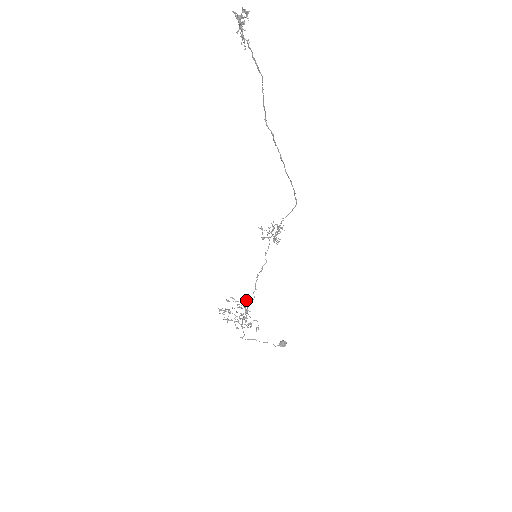
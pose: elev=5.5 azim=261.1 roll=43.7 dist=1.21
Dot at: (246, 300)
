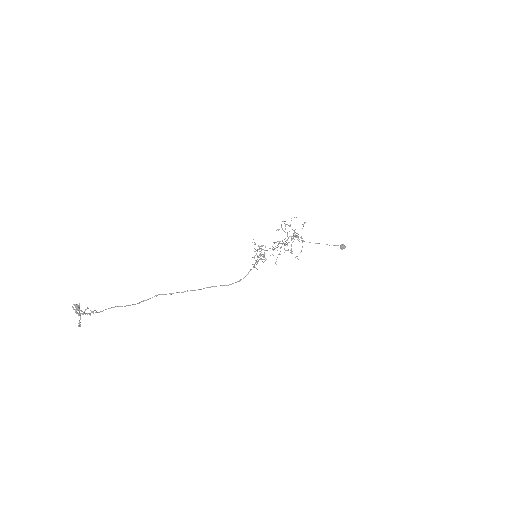
Dot at: (289, 236)
